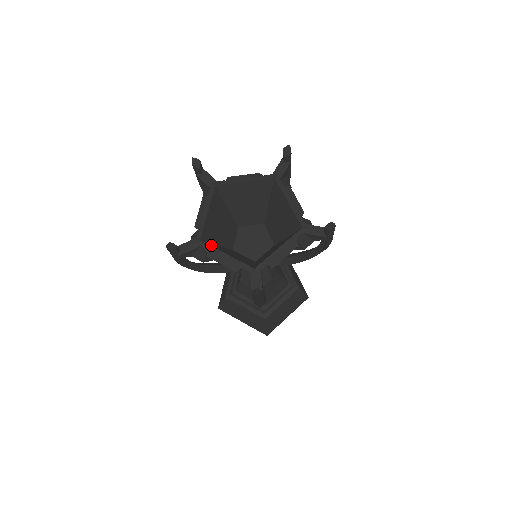
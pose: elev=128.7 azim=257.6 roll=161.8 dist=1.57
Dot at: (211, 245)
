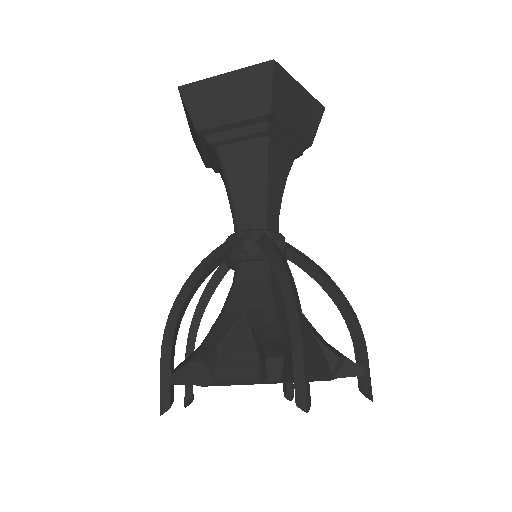
Dot at: occluded
